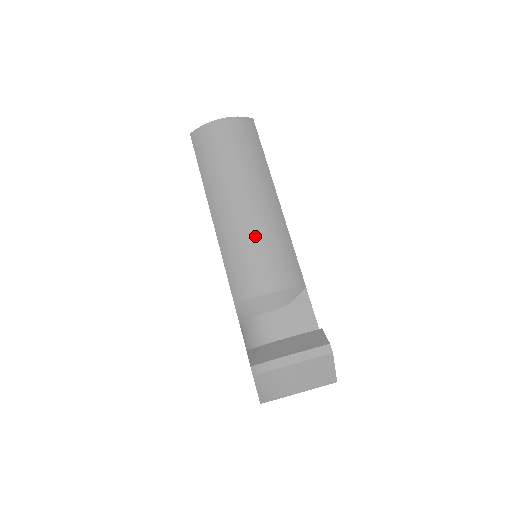
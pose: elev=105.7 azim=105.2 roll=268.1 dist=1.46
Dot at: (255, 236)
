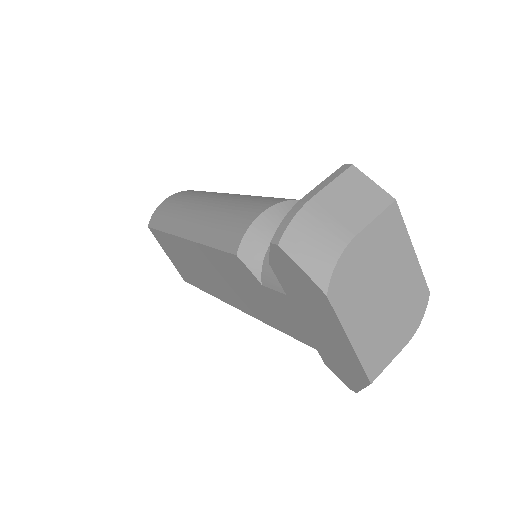
Dot at: (226, 206)
